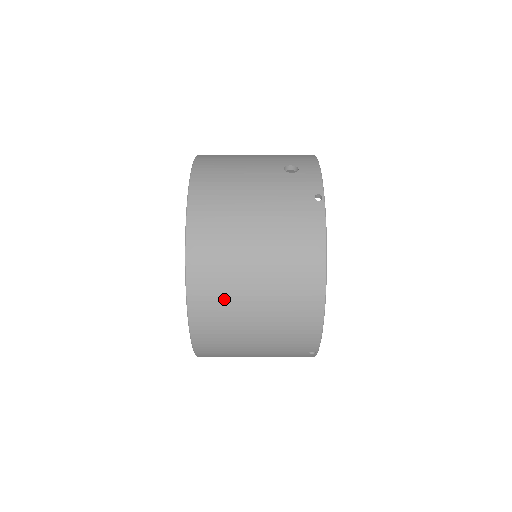
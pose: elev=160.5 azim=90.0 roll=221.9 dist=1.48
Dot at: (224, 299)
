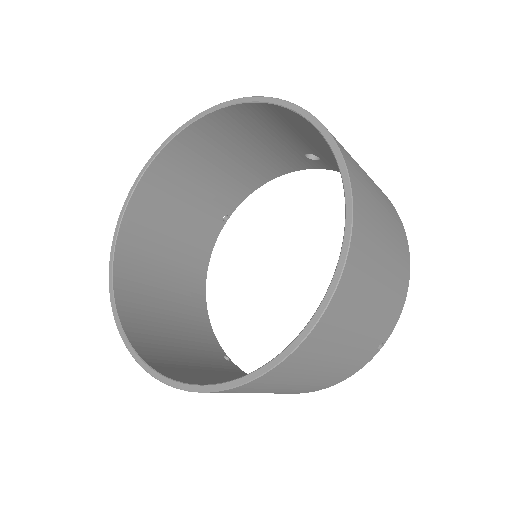
Dot at: (372, 222)
